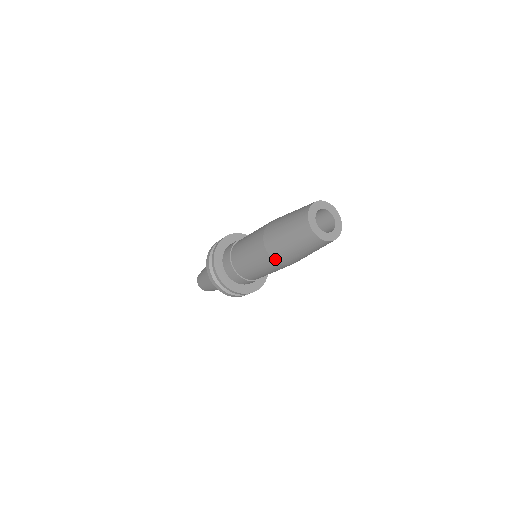
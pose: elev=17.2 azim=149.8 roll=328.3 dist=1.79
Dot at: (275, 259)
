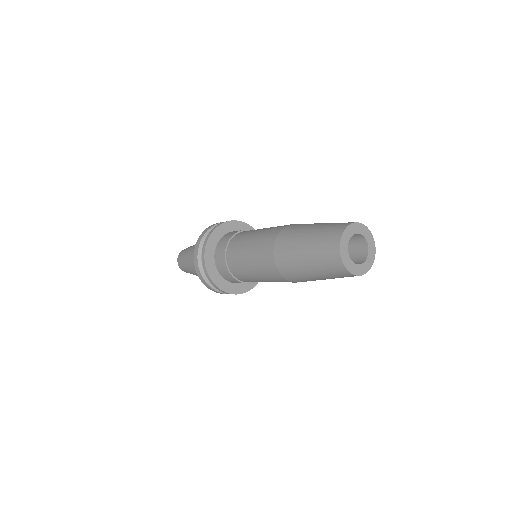
Dot at: occluded
